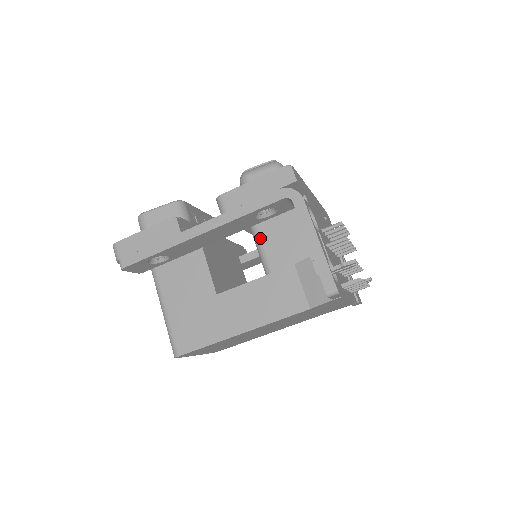
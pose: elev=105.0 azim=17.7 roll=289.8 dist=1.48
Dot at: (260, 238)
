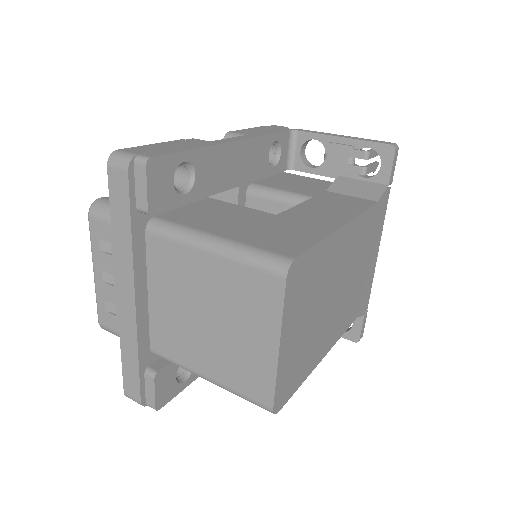
Dot at: (274, 188)
